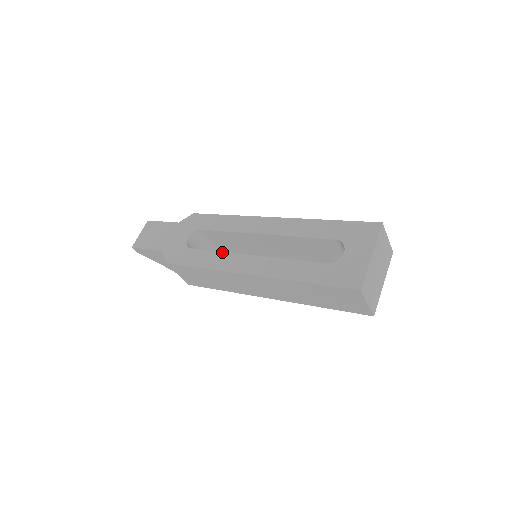
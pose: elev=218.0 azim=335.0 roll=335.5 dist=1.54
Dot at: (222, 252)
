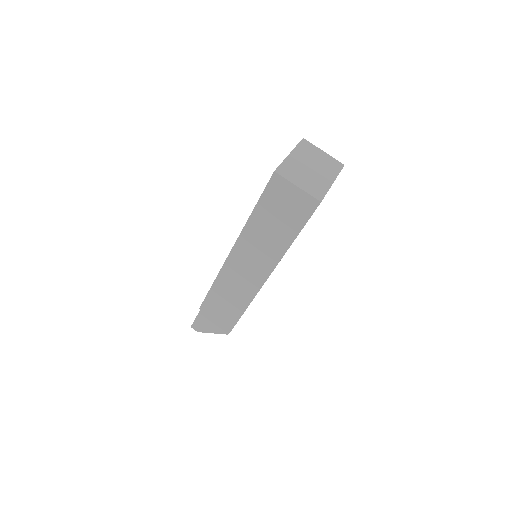
Dot at: occluded
